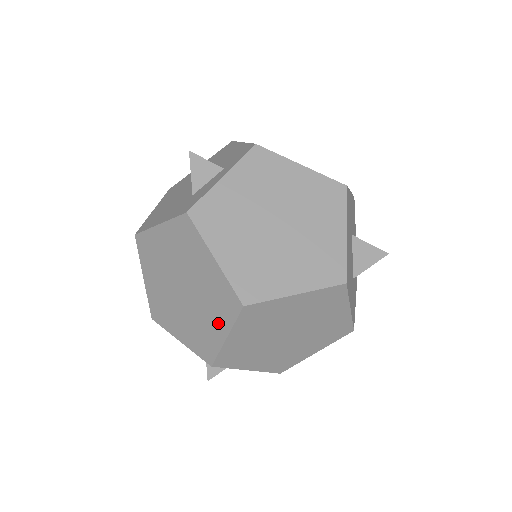
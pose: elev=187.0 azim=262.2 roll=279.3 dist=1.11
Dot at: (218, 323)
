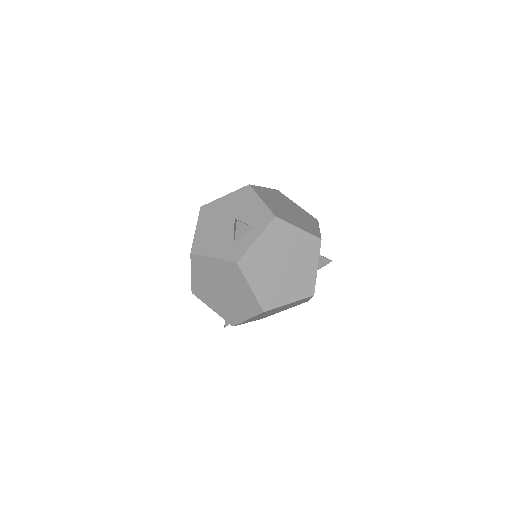
Dot at: (244, 312)
